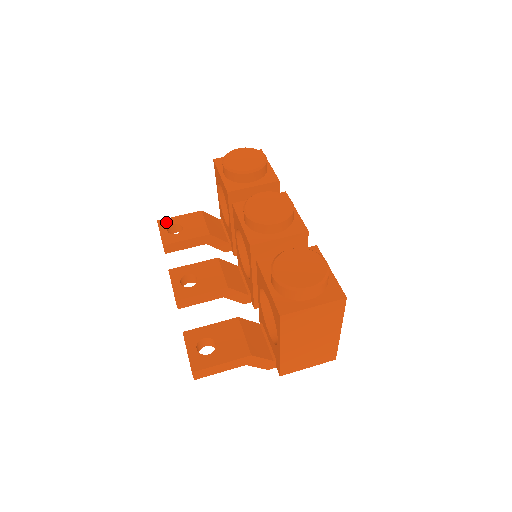
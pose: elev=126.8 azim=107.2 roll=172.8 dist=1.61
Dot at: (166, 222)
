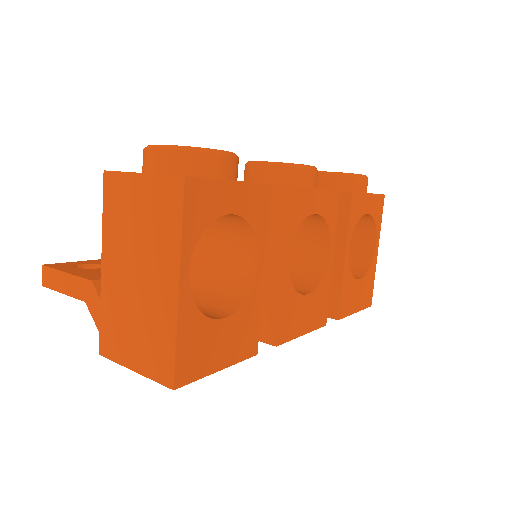
Dot at: occluded
